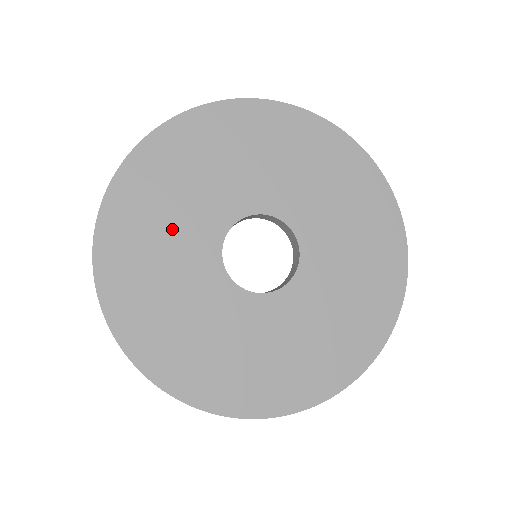
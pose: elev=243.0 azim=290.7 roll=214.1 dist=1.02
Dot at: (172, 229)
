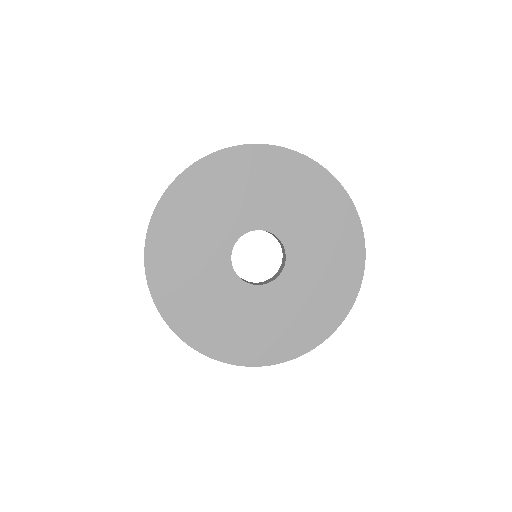
Dot at: (216, 210)
